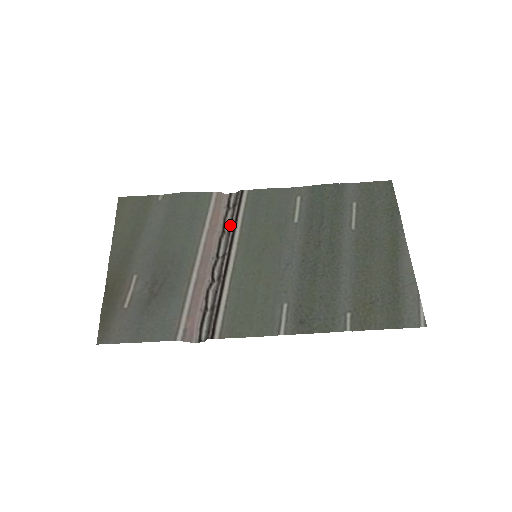
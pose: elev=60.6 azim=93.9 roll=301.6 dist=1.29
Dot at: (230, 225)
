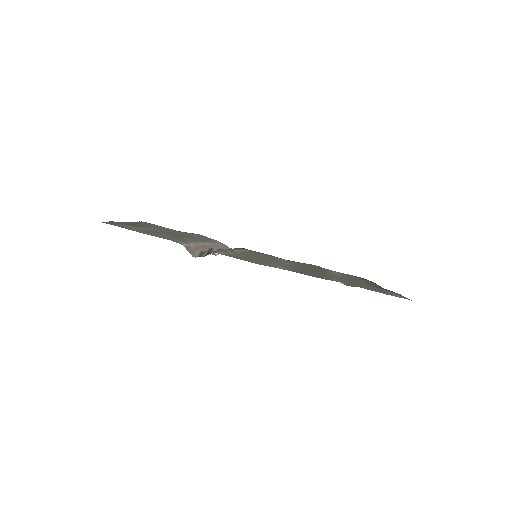
Dot at: (234, 248)
